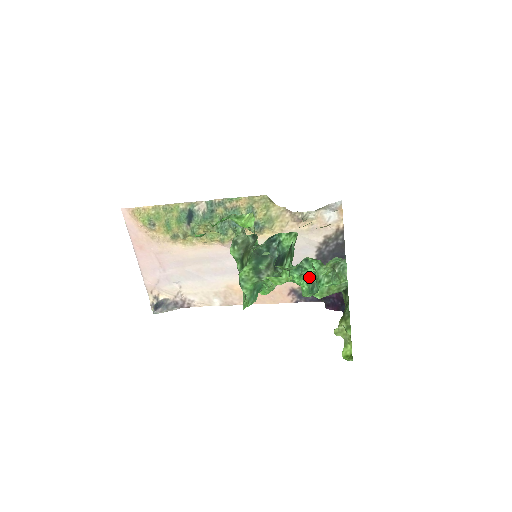
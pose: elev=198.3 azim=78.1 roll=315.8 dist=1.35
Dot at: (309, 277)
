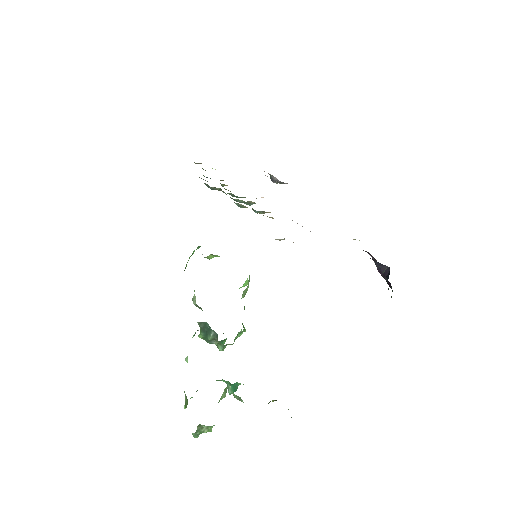
Dot at: occluded
